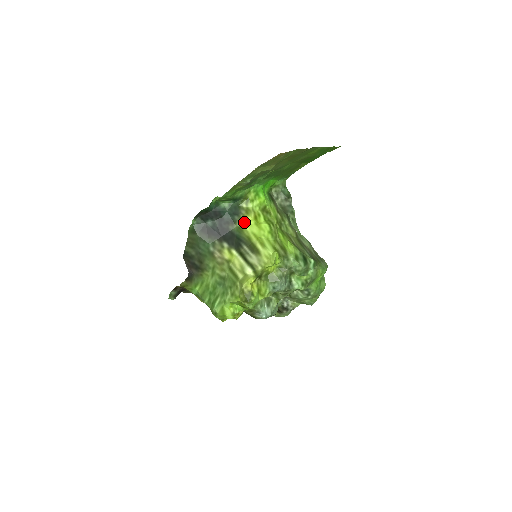
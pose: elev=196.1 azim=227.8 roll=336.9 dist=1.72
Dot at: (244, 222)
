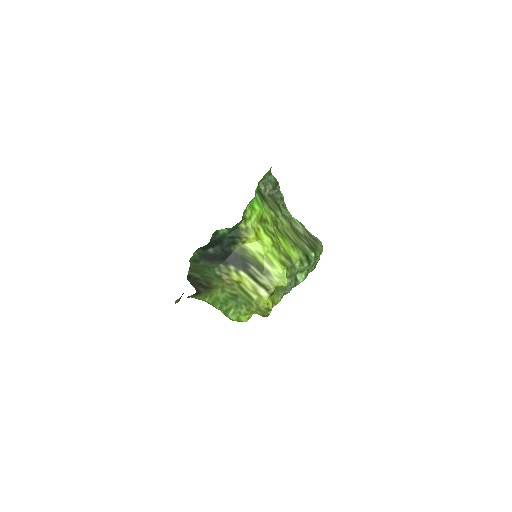
Dot at: (246, 241)
